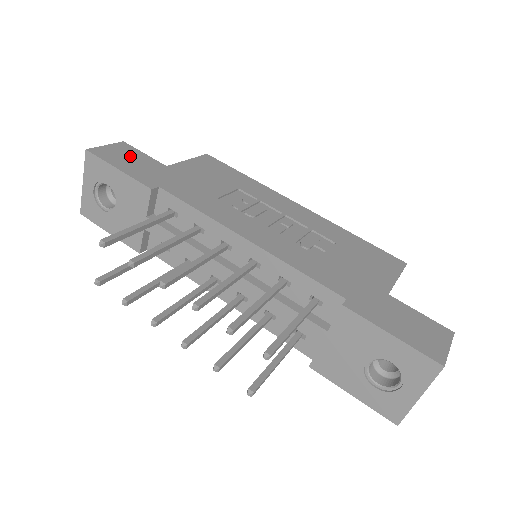
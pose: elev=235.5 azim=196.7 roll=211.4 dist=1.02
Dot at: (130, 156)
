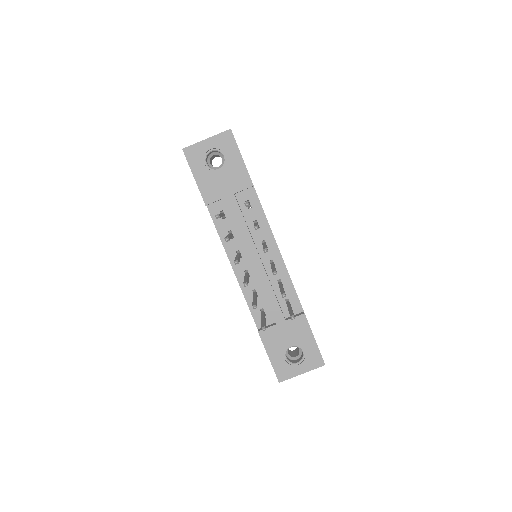
Dot at: occluded
